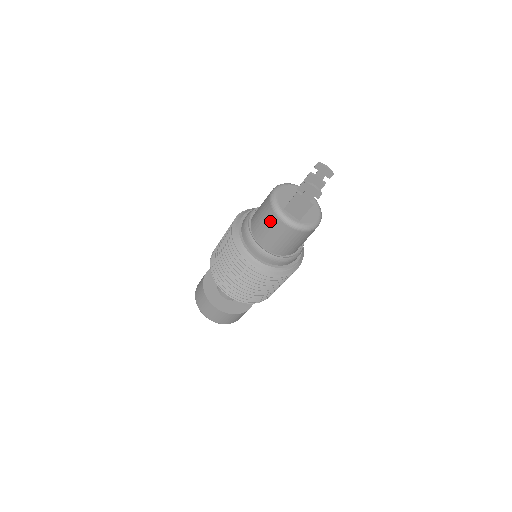
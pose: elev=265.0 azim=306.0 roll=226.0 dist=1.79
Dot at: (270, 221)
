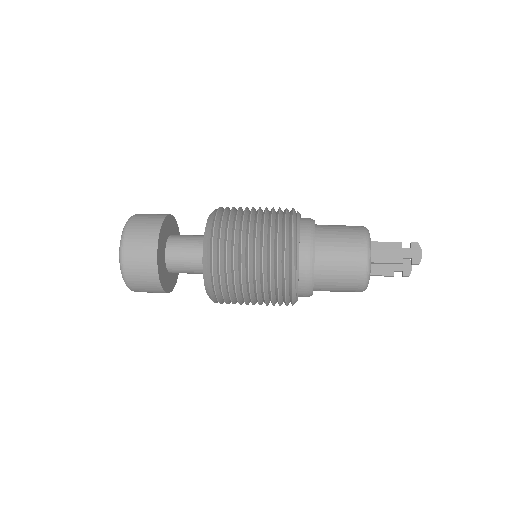
Dot at: (352, 234)
